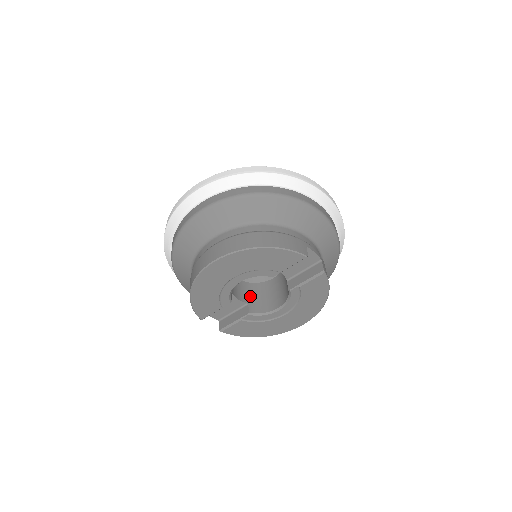
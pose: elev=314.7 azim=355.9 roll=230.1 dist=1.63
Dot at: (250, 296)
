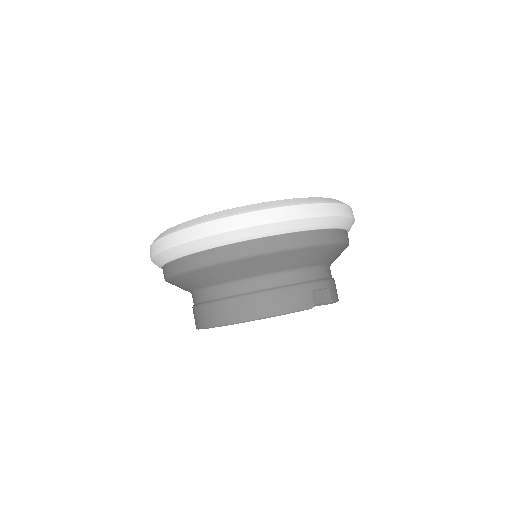
Dot at: occluded
